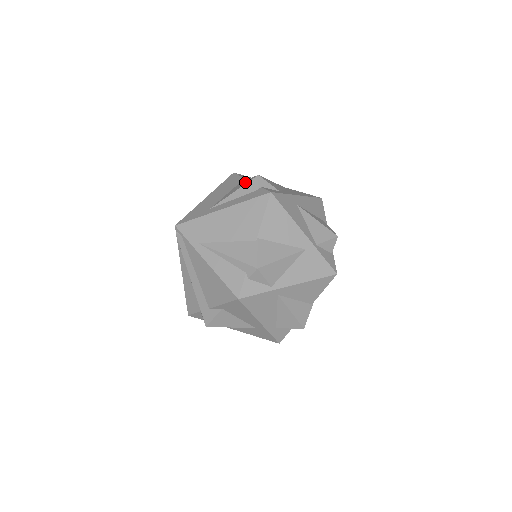
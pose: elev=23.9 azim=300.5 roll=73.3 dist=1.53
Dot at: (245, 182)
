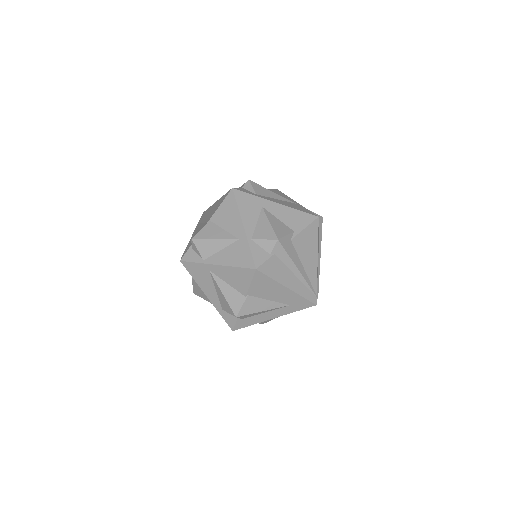
Dot at: occluded
